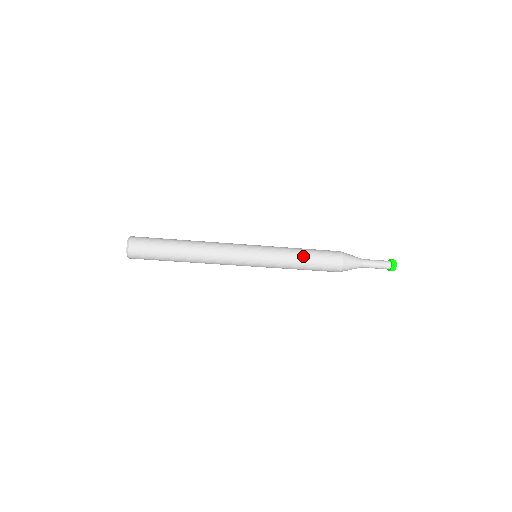
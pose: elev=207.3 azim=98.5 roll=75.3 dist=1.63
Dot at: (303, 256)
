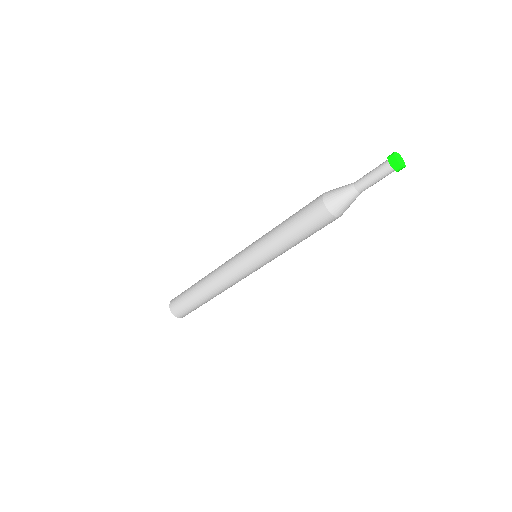
Dot at: (284, 222)
